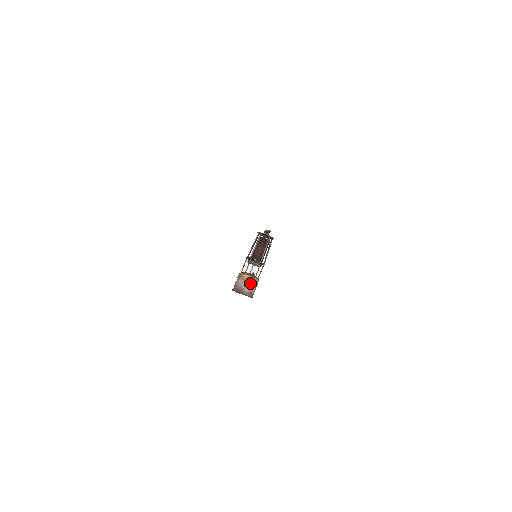
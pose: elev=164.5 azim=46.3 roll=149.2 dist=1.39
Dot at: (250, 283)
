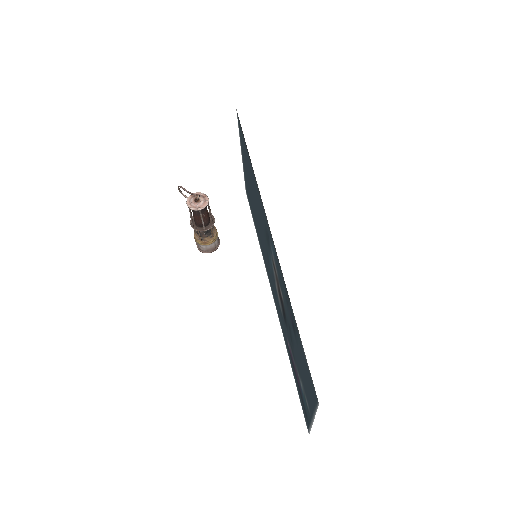
Dot at: (216, 239)
